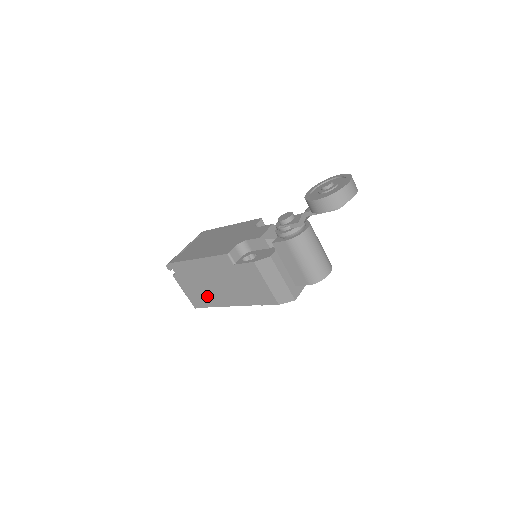
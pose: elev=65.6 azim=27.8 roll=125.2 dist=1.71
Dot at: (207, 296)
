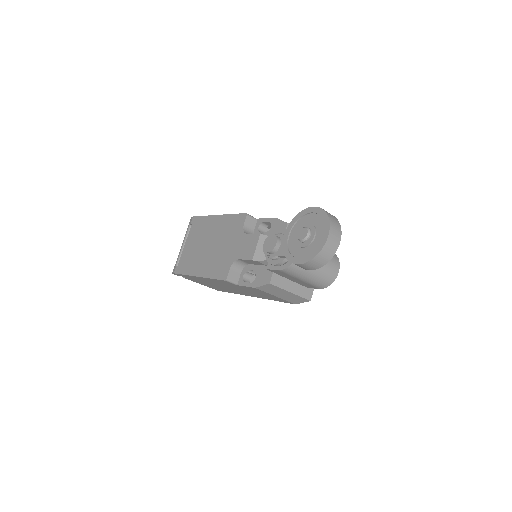
Dot at: (224, 289)
